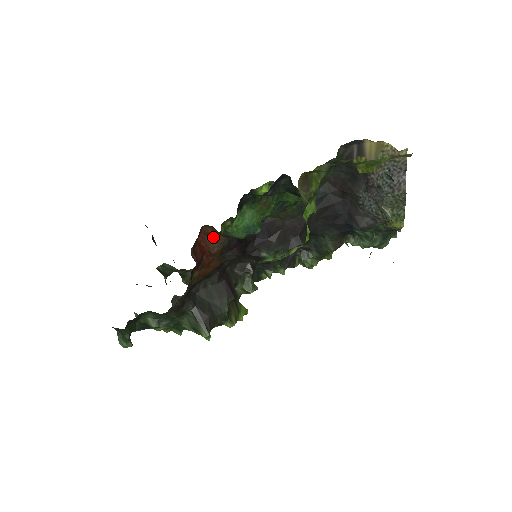
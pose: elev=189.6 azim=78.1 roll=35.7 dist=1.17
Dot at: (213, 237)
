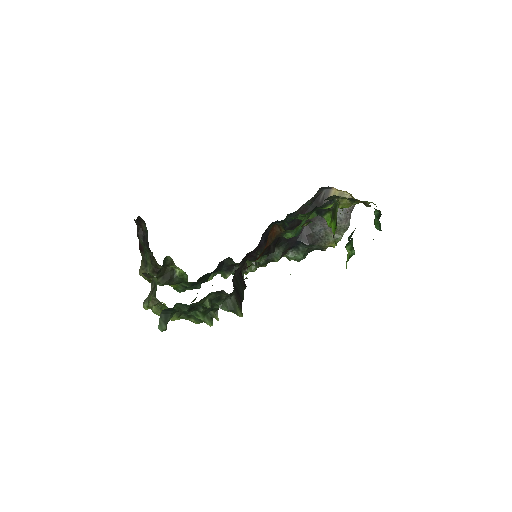
Dot at: (272, 234)
